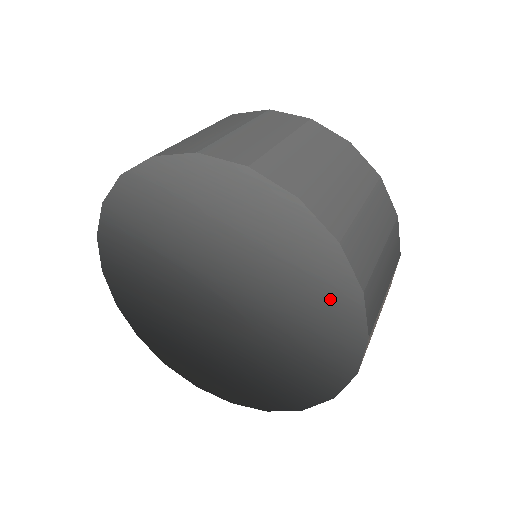
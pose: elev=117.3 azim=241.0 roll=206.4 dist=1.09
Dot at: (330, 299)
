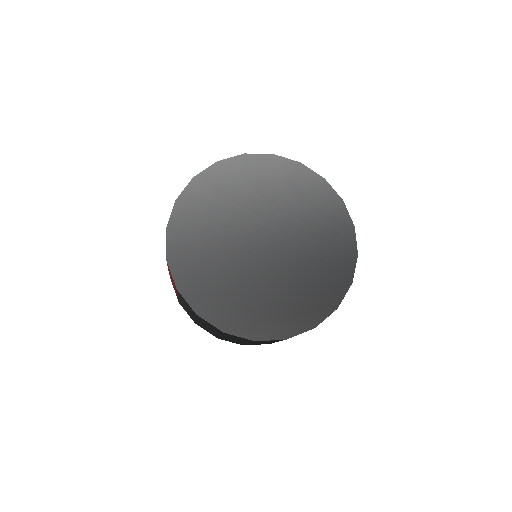
Dot at: (315, 193)
